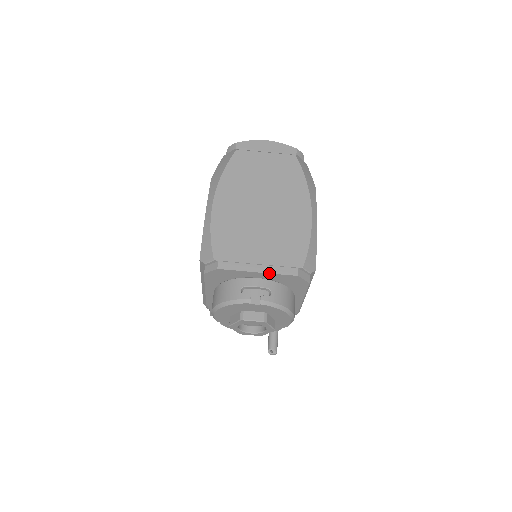
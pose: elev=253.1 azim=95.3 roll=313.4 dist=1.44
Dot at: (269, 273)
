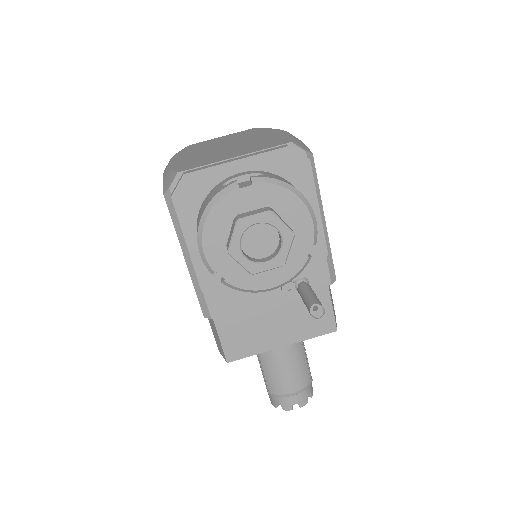
Dot at: (251, 156)
